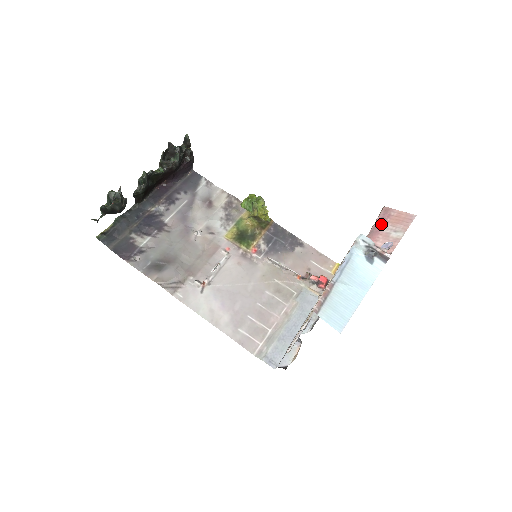
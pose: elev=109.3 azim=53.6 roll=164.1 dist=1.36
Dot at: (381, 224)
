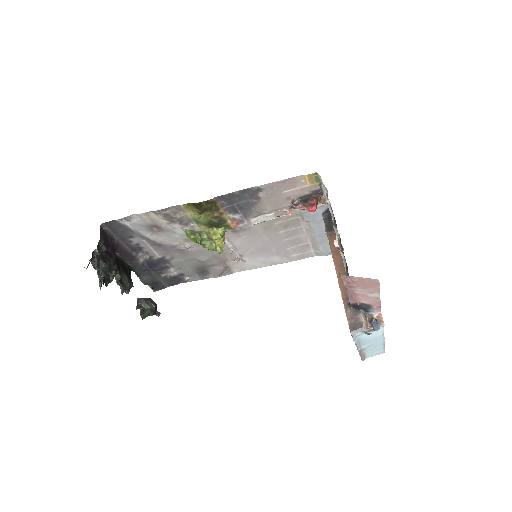
Dot at: (352, 289)
